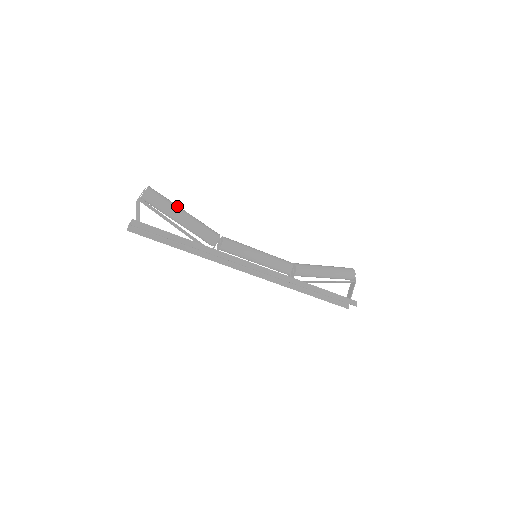
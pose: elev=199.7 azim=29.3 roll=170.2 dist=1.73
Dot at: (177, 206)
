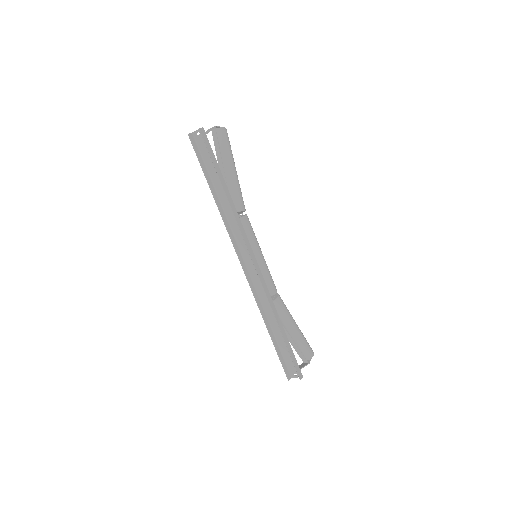
Dot at: occluded
